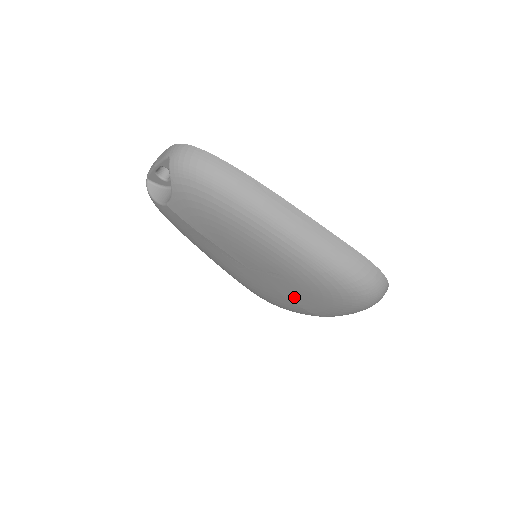
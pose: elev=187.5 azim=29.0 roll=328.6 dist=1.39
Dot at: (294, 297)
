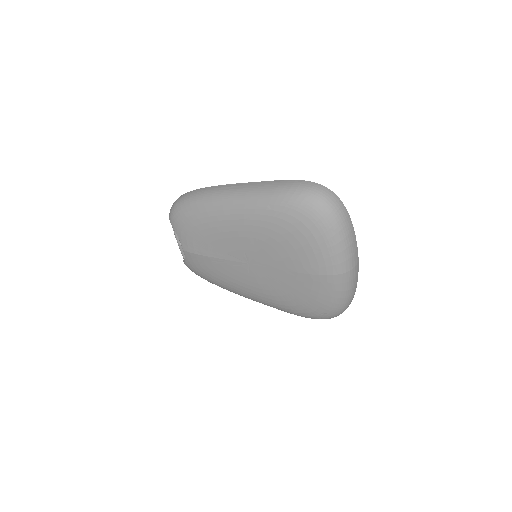
Dot at: (289, 263)
